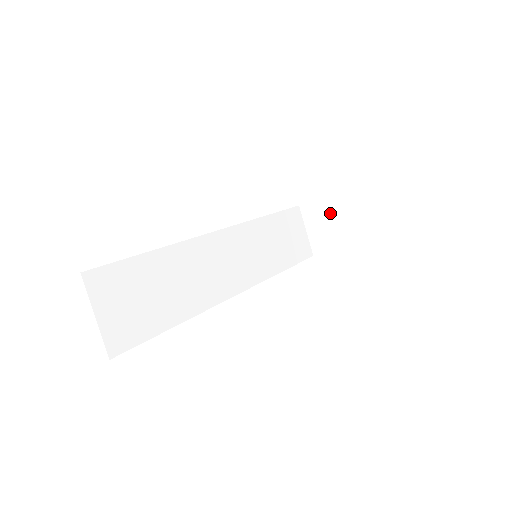
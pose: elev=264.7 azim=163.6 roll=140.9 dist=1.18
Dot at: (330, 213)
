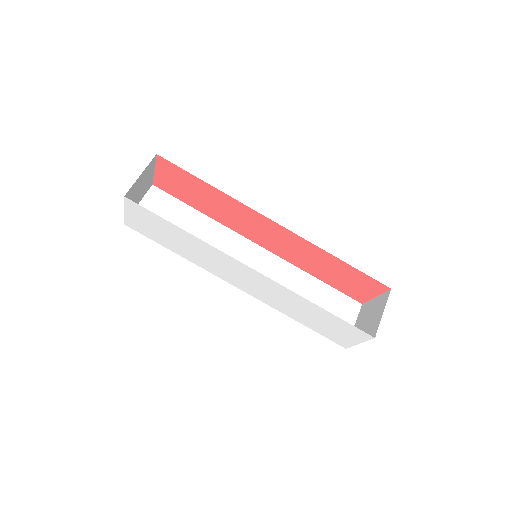
Dot at: (373, 309)
